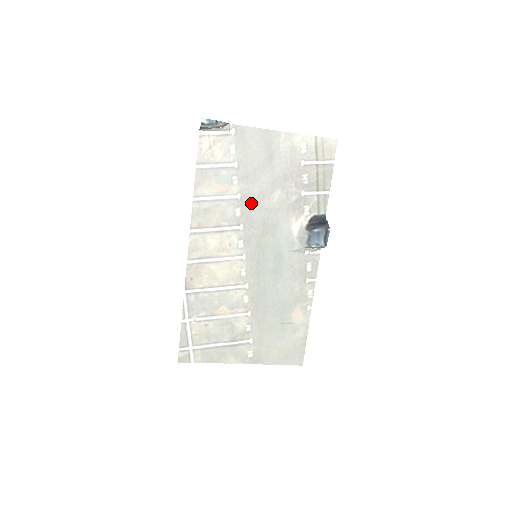
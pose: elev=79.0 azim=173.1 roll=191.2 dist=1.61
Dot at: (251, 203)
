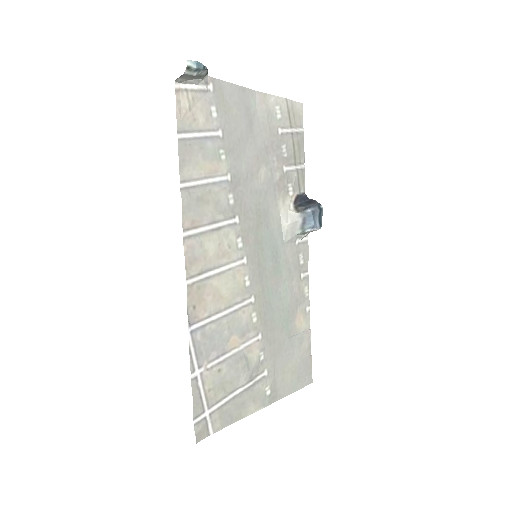
Dot at: (241, 185)
